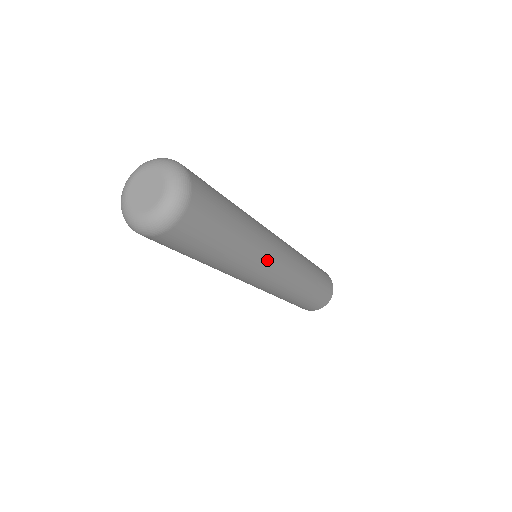
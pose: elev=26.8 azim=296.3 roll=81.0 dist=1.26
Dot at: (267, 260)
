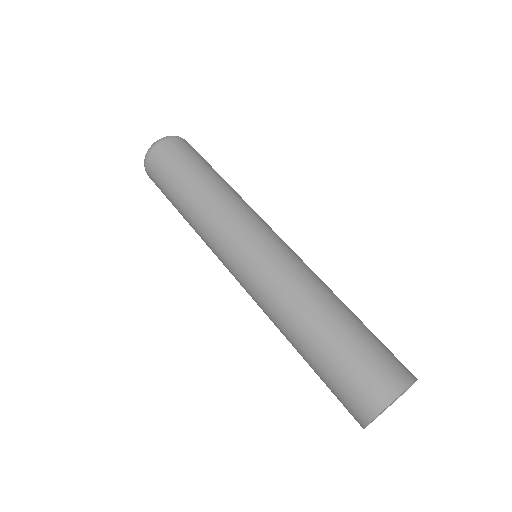
Dot at: (233, 224)
